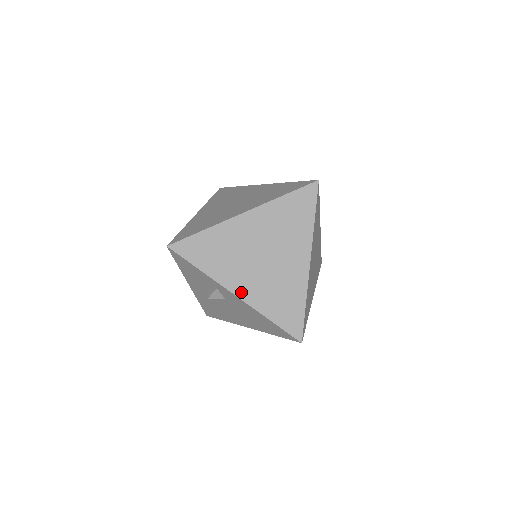
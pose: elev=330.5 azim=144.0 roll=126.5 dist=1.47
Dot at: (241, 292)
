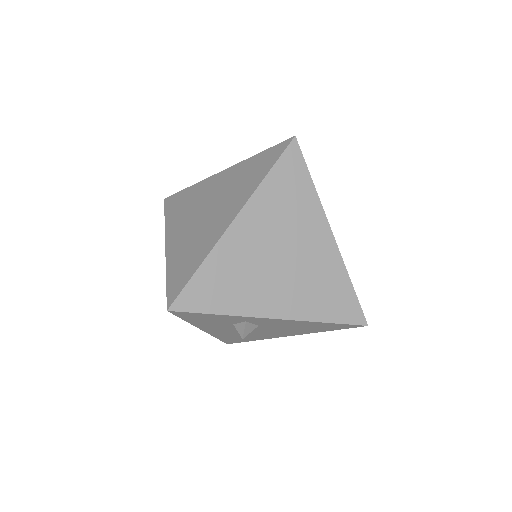
Dot at: (279, 311)
